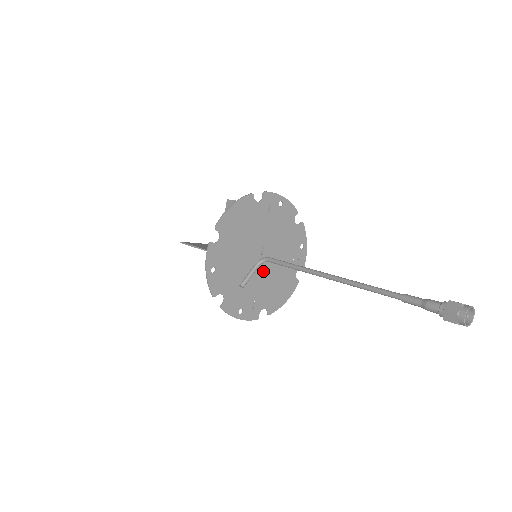
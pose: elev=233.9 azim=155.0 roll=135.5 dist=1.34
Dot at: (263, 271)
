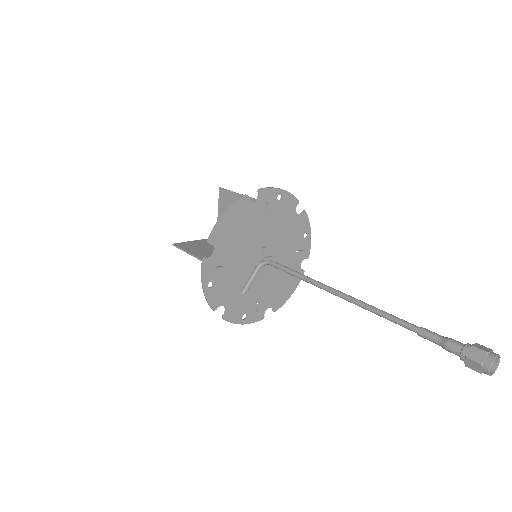
Dot at: (265, 271)
